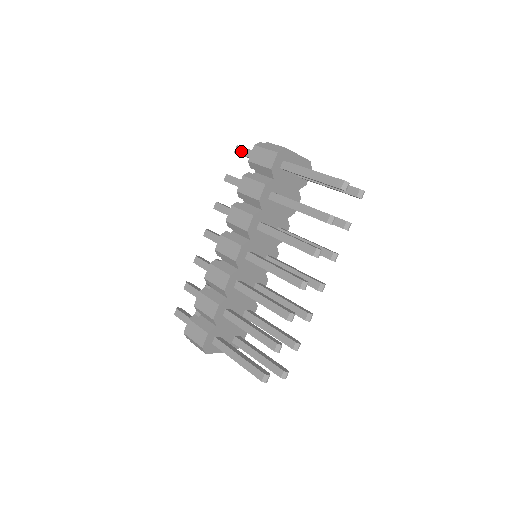
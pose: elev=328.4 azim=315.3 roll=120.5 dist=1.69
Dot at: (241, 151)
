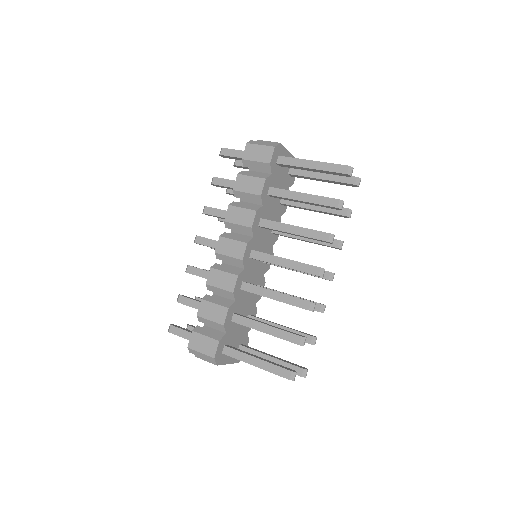
Dot at: (228, 152)
